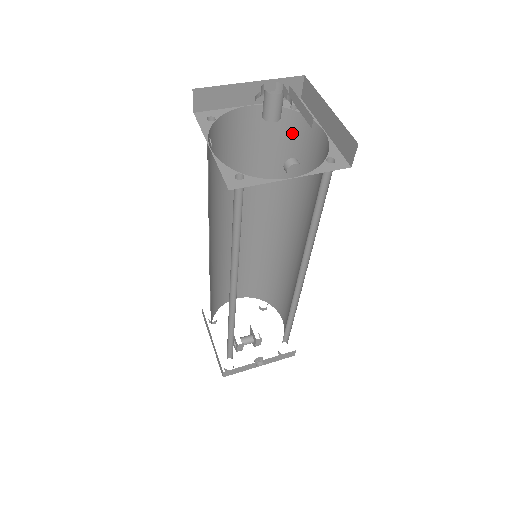
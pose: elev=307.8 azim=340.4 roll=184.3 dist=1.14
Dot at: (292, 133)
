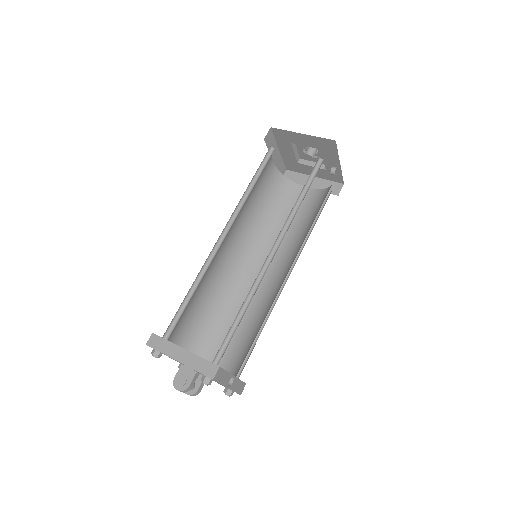
Dot at: (282, 190)
